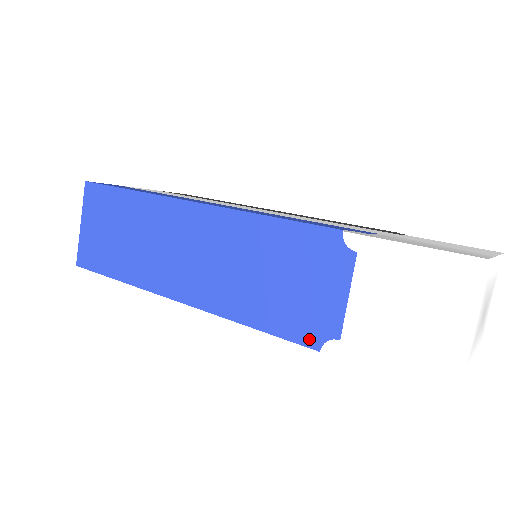
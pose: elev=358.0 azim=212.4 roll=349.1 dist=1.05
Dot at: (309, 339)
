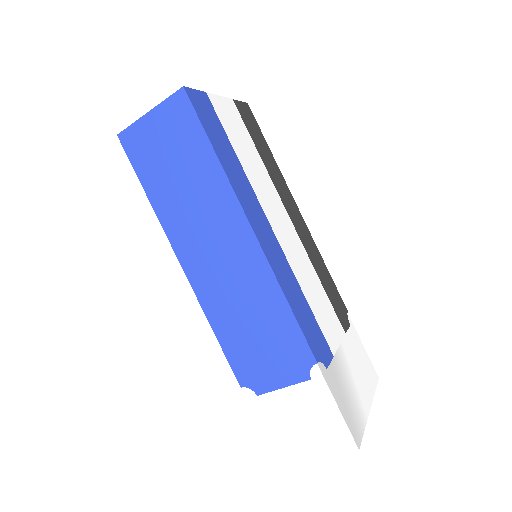
Dot at: (242, 377)
